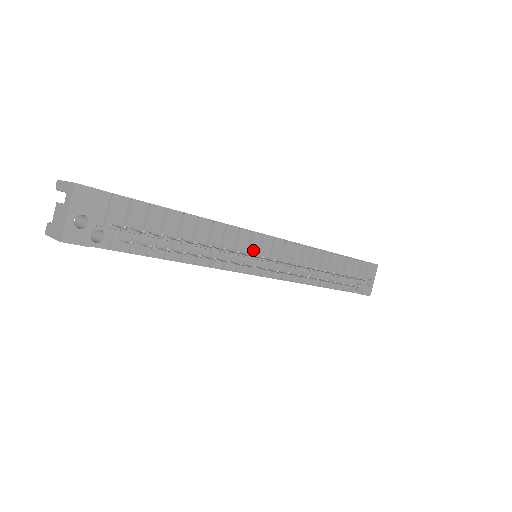
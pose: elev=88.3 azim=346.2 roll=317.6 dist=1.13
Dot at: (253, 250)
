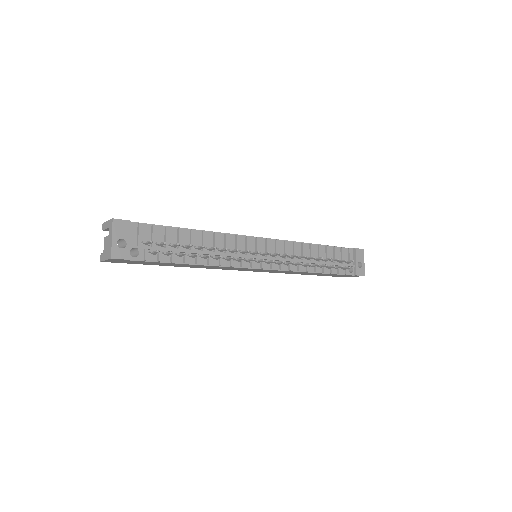
Dot at: (251, 250)
